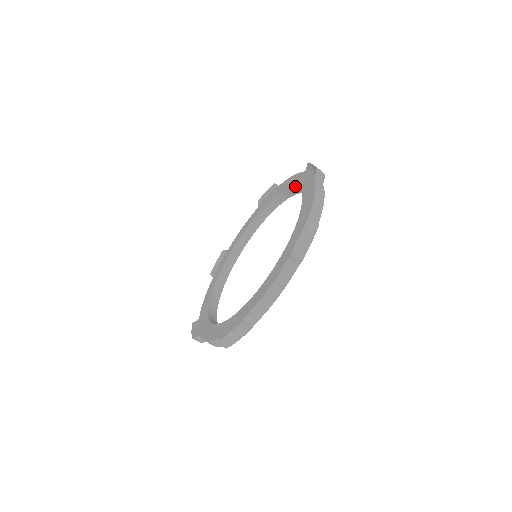
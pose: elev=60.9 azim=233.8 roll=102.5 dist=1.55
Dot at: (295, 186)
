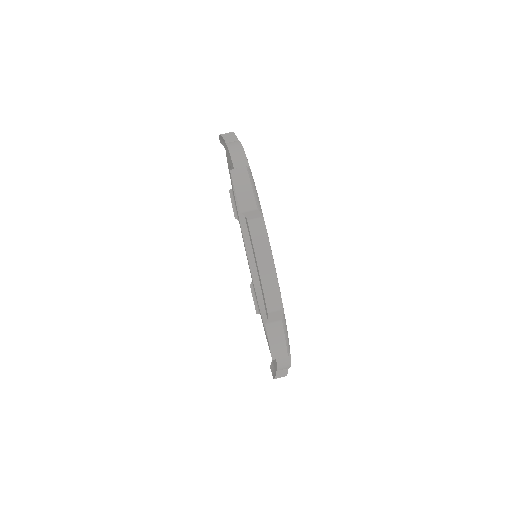
Dot at: (240, 226)
